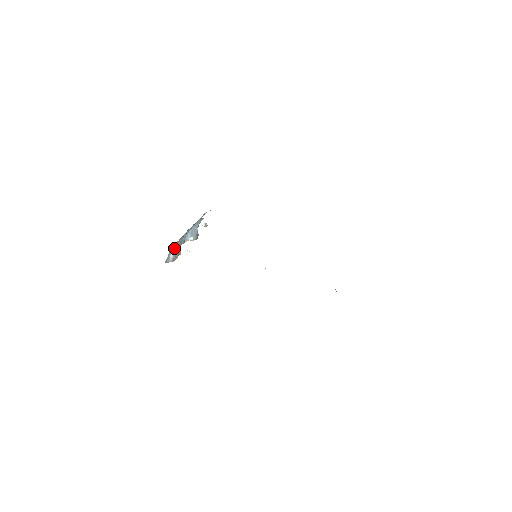
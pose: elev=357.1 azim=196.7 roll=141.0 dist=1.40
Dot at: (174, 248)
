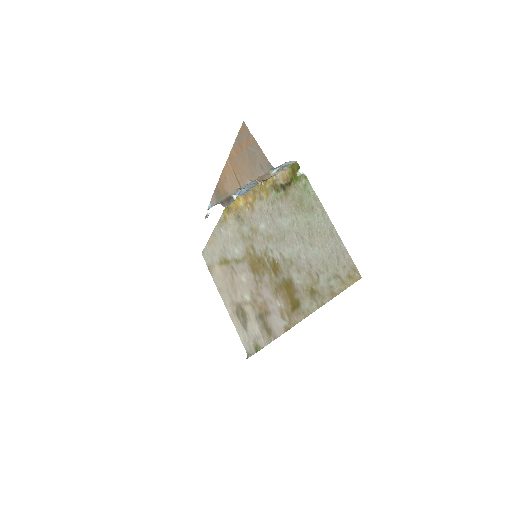
Dot at: (279, 168)
